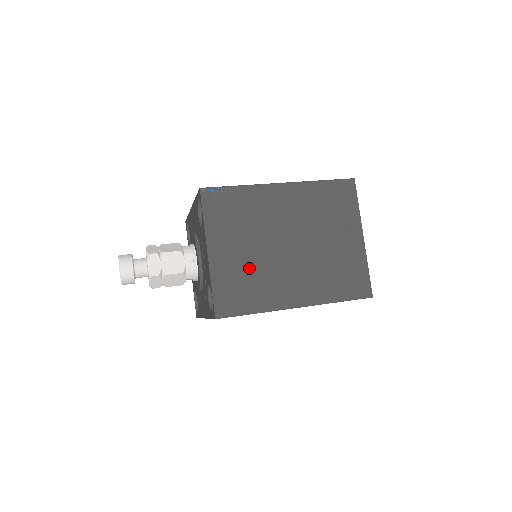
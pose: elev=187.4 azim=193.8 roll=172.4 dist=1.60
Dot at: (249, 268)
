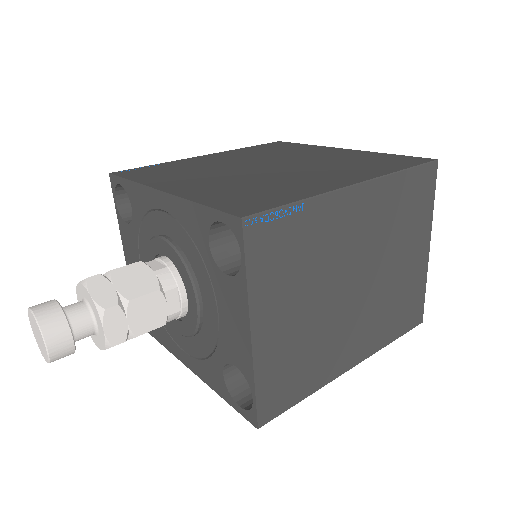
Dot at: (305, 338)
